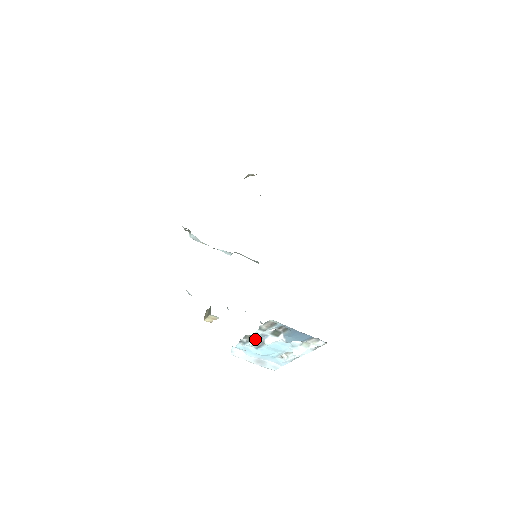
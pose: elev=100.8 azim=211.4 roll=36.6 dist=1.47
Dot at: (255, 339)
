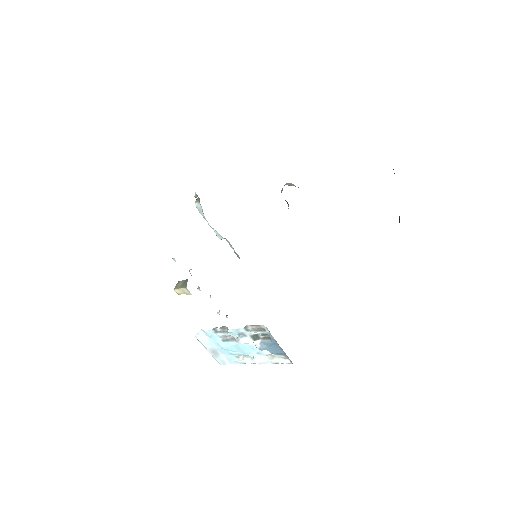
Dot at: (231, 333)
